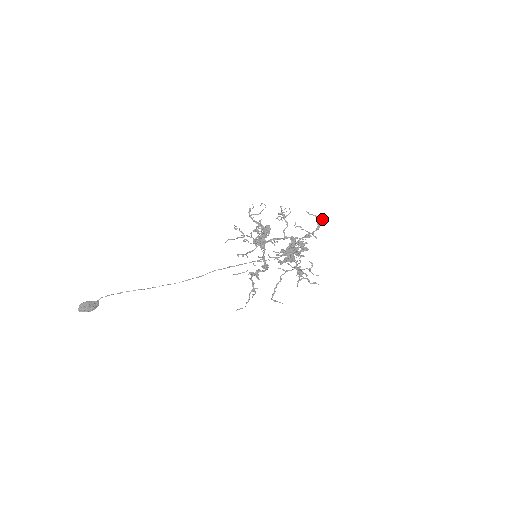
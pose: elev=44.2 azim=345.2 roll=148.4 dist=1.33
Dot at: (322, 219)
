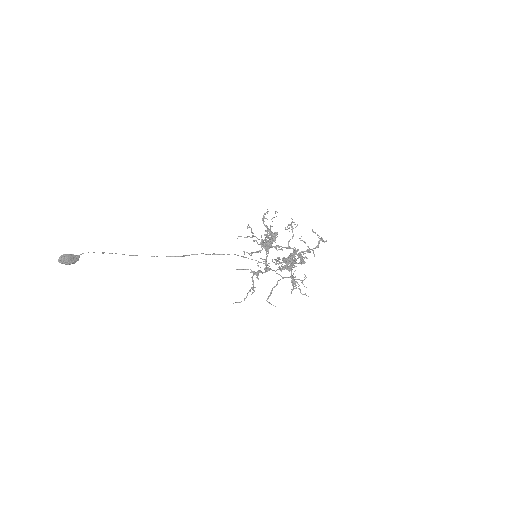
Dot at: occluded
